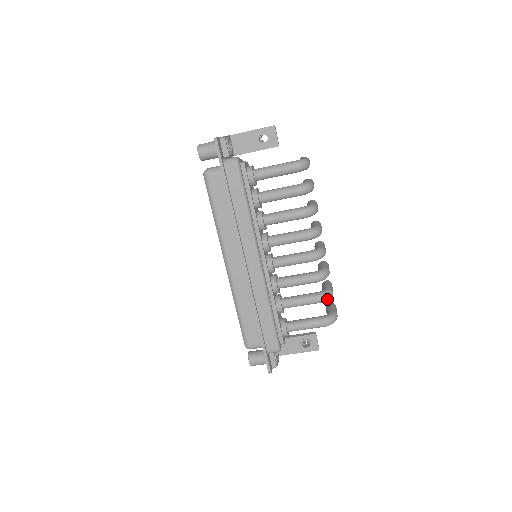
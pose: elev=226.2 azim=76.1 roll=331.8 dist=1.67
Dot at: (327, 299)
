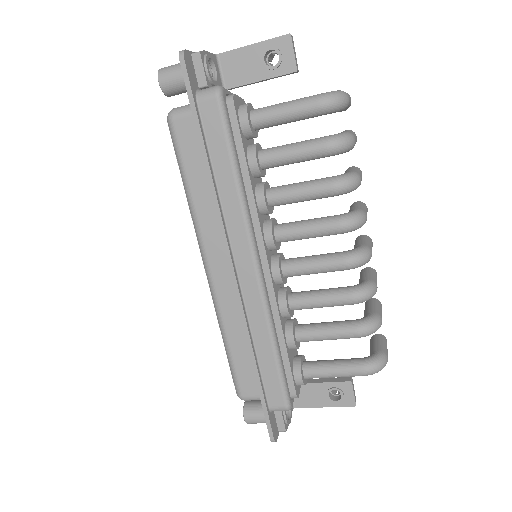
Dot at: (371, 332)
